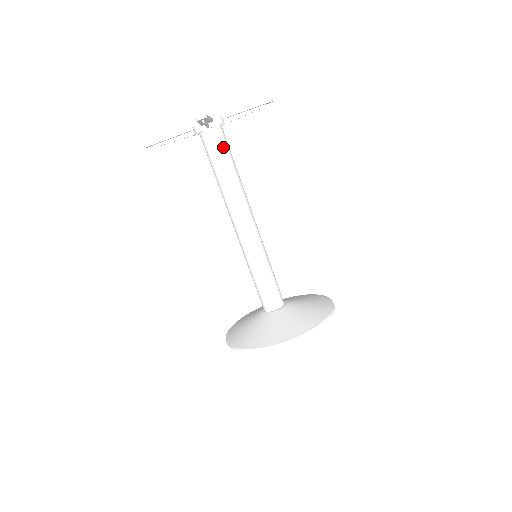
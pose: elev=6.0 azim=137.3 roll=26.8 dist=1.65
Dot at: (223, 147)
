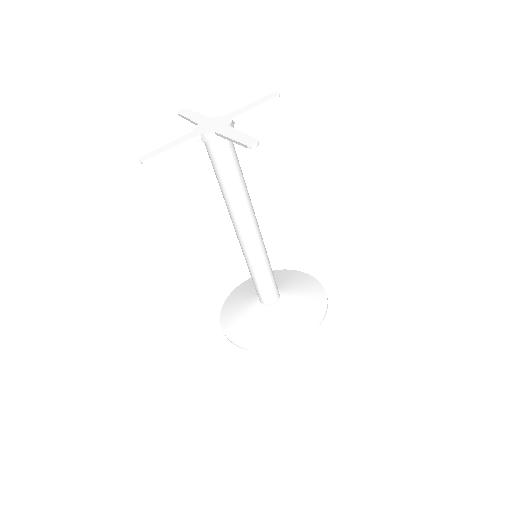
Dot at: (234, 154)
